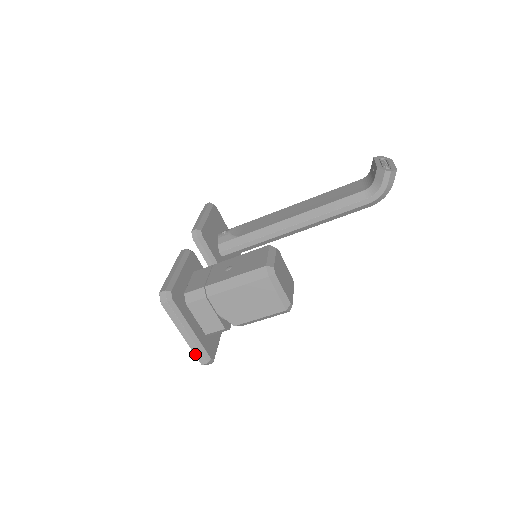
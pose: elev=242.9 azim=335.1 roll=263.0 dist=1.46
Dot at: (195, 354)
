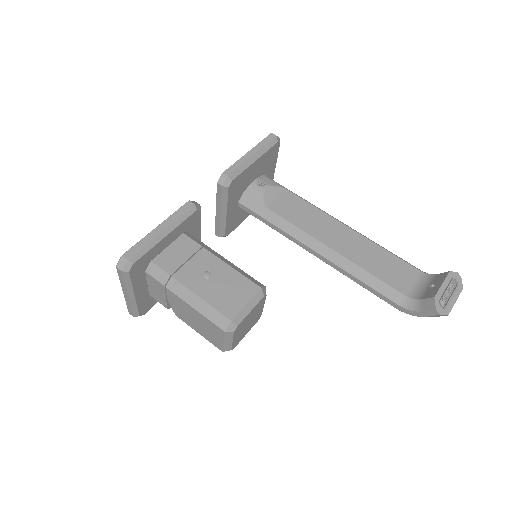
Dot at: (127, 306)
